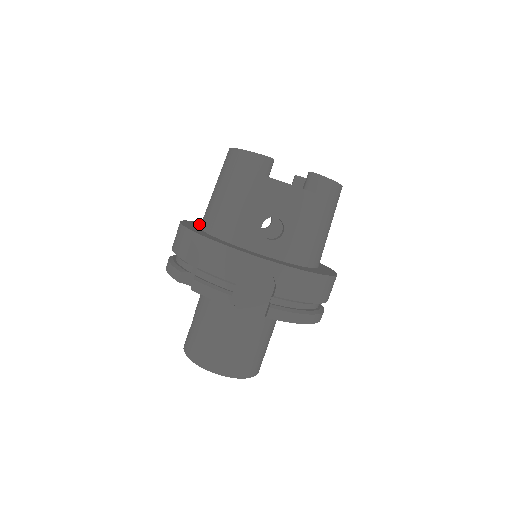
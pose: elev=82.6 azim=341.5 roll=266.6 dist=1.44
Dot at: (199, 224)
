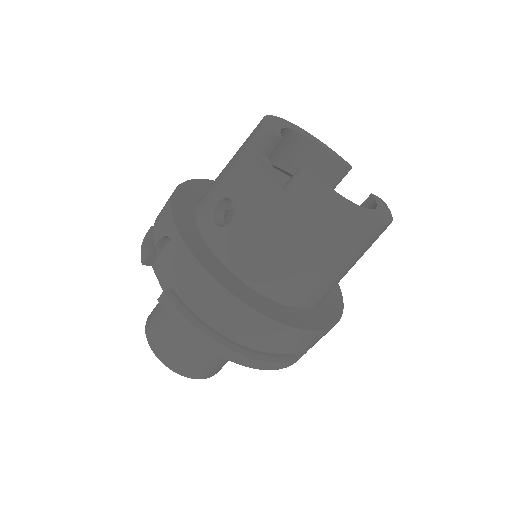
Dot at: occluded
